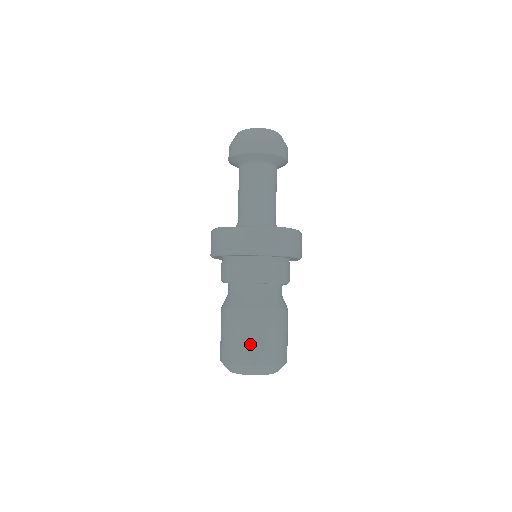
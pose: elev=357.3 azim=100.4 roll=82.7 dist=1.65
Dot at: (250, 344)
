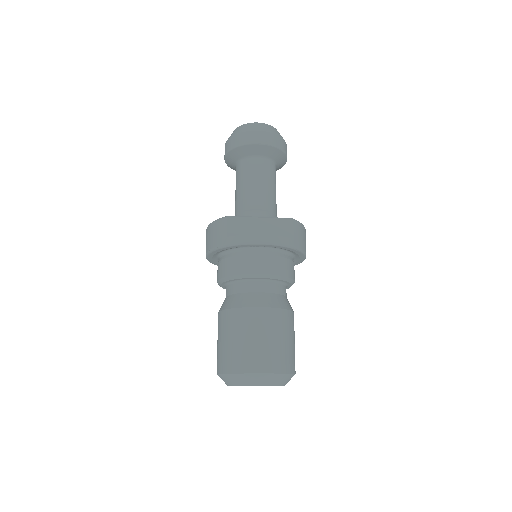
Dot at: (264, 347)
